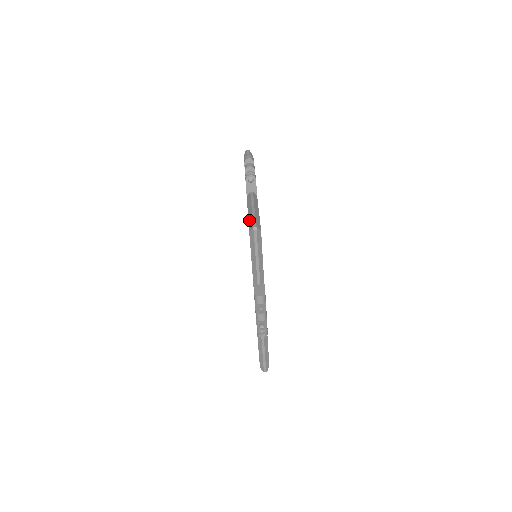
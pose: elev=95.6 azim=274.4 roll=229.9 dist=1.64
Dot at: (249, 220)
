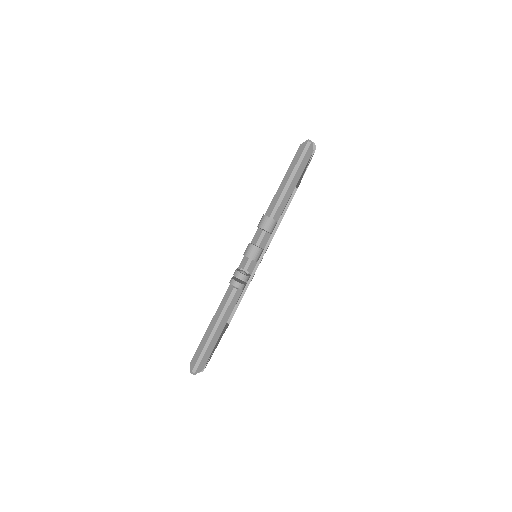
Dot at: (200, 345)
